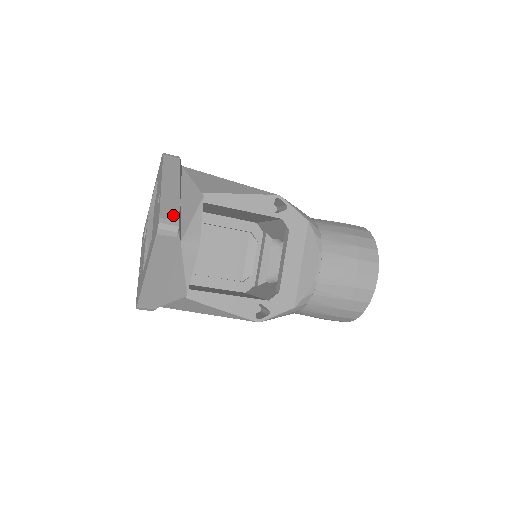
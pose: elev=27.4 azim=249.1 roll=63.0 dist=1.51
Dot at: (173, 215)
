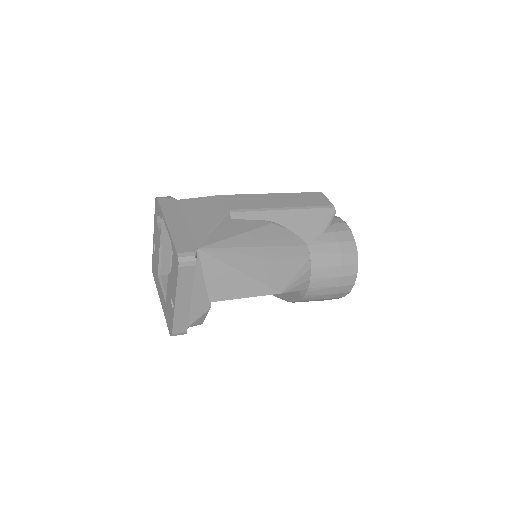
Dot at: (183, 329)
